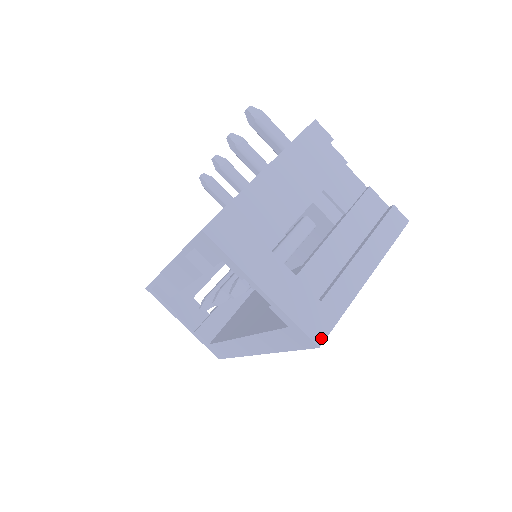
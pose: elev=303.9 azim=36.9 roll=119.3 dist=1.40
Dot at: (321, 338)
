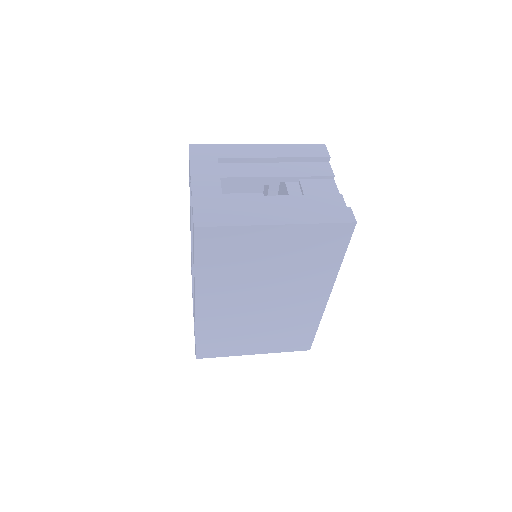
Dot at: (201, 224)
